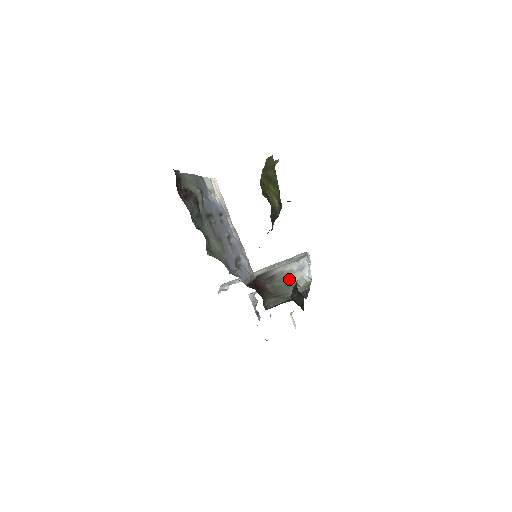
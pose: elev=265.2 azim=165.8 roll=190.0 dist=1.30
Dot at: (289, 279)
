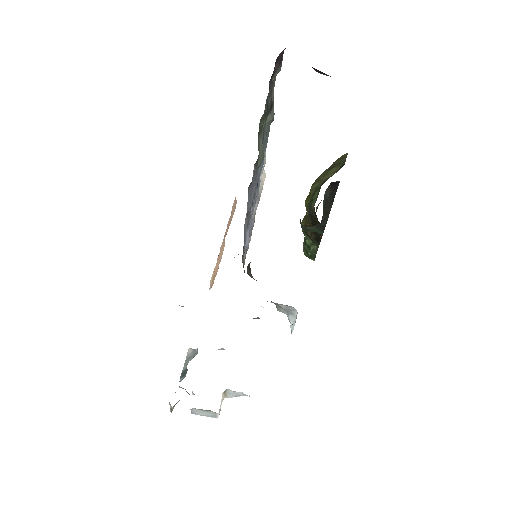
Dot at: occluded
